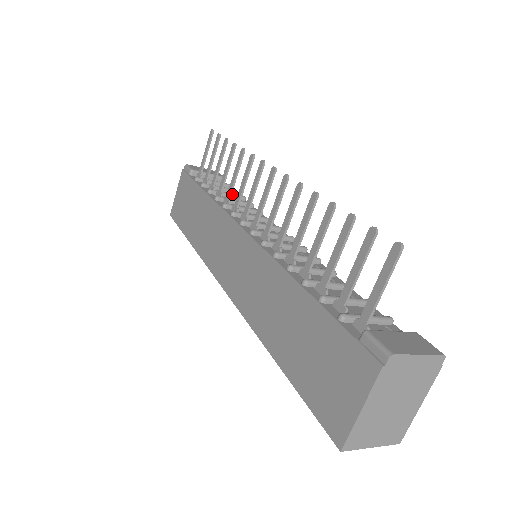
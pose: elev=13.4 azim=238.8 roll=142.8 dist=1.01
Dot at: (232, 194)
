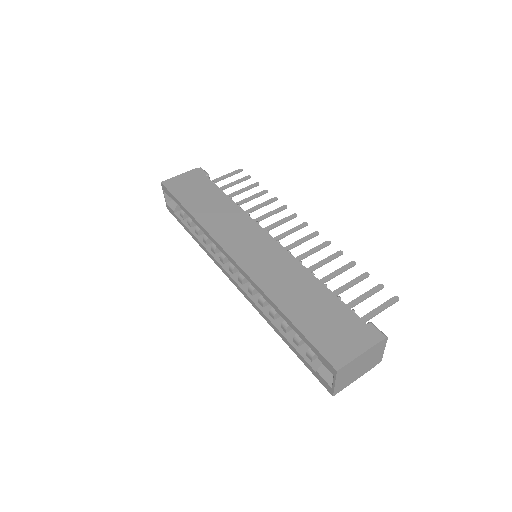
Dot at: occluded
